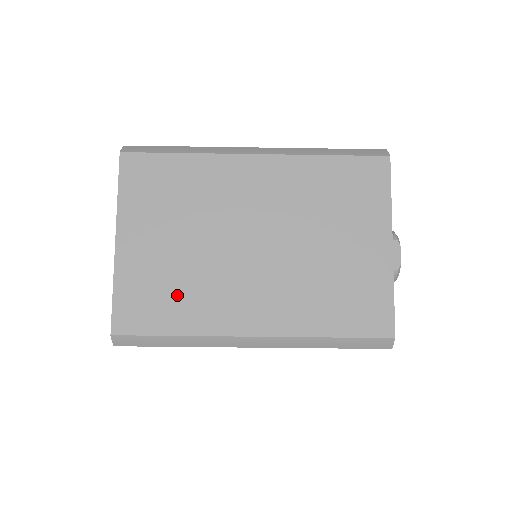
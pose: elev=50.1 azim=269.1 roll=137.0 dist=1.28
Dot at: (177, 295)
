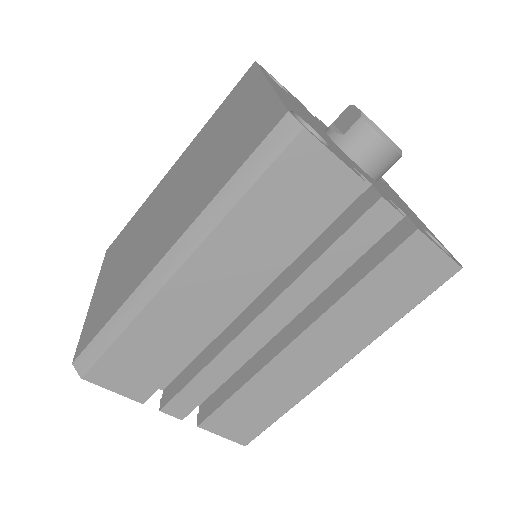
Dot at: (118, 289)
